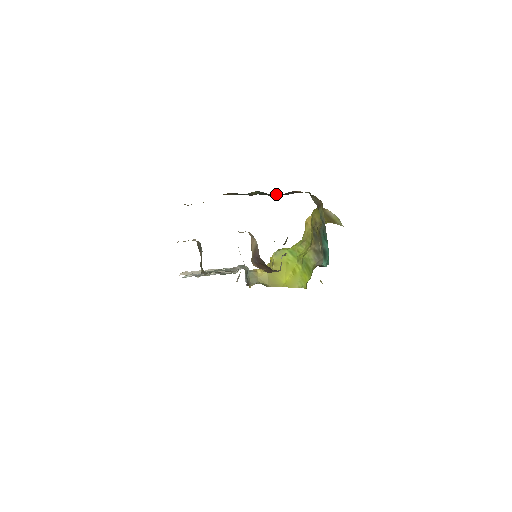
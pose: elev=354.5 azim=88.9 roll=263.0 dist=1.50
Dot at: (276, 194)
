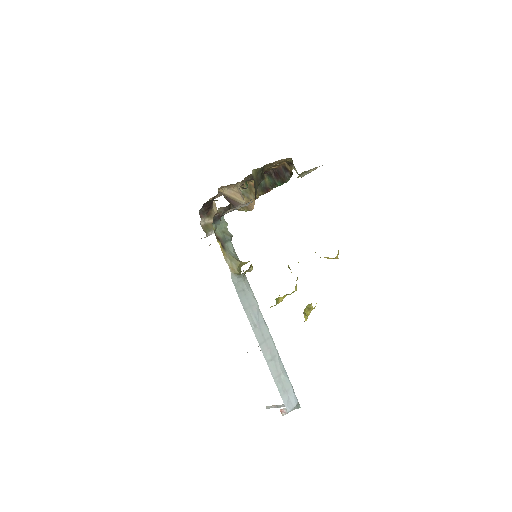
Dot at: (275, 172)
